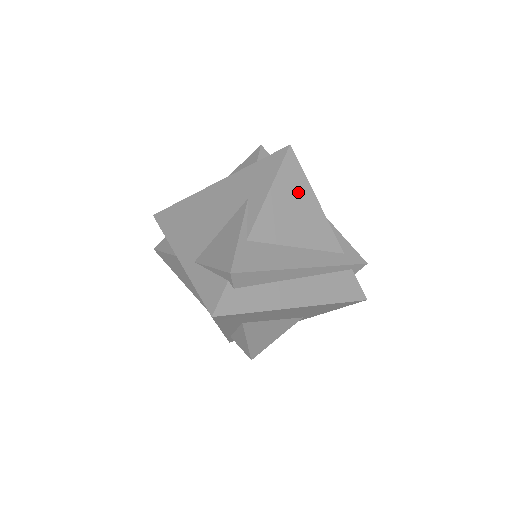
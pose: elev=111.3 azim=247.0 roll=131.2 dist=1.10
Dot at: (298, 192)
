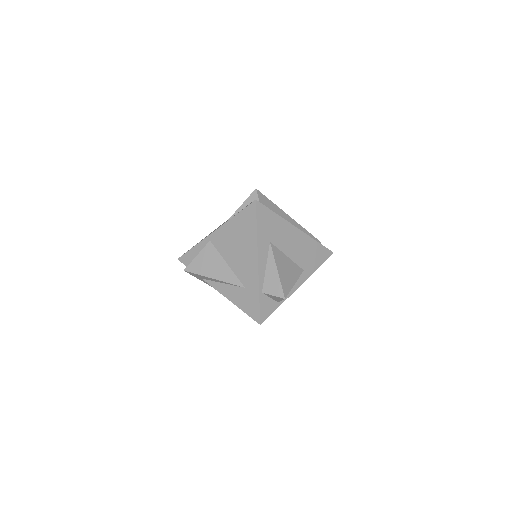
Dot at: occluded
